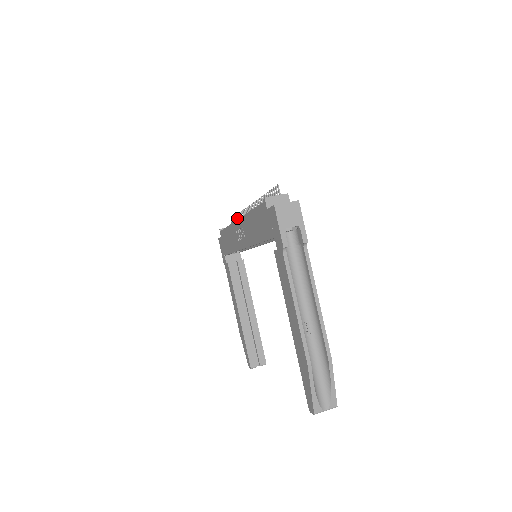
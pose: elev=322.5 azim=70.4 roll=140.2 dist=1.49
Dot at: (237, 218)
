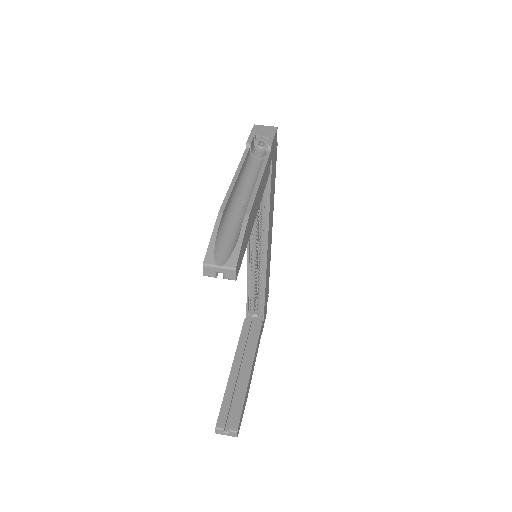
Dot at: occluded
